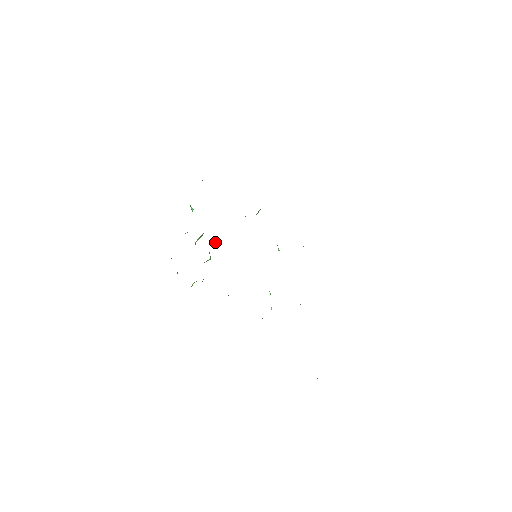
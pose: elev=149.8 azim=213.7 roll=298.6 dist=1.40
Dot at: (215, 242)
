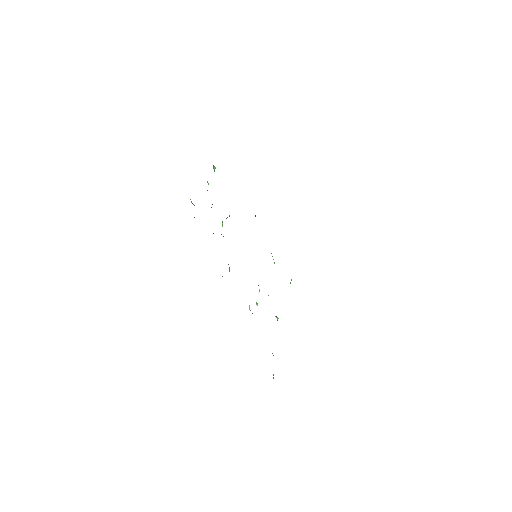
Dot at: occluded
